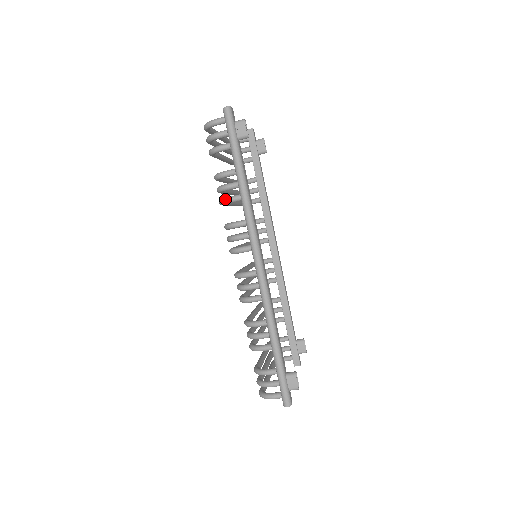
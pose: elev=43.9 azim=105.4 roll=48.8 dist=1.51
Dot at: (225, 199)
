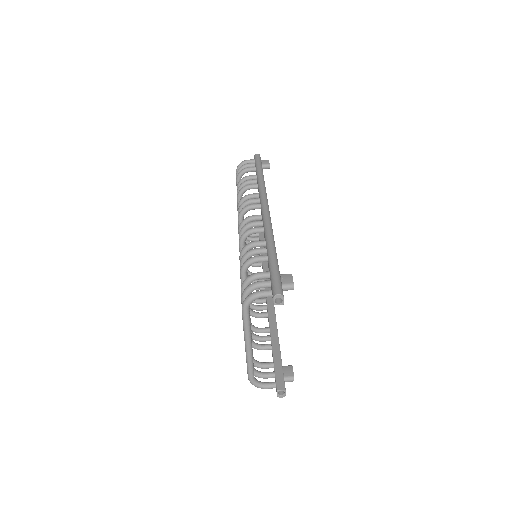
Dot at: (244, 186)
